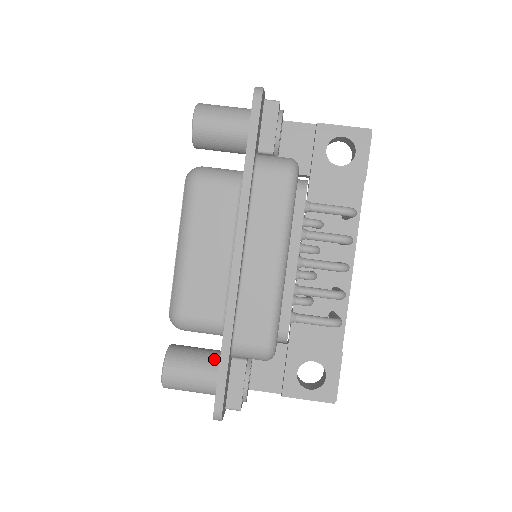
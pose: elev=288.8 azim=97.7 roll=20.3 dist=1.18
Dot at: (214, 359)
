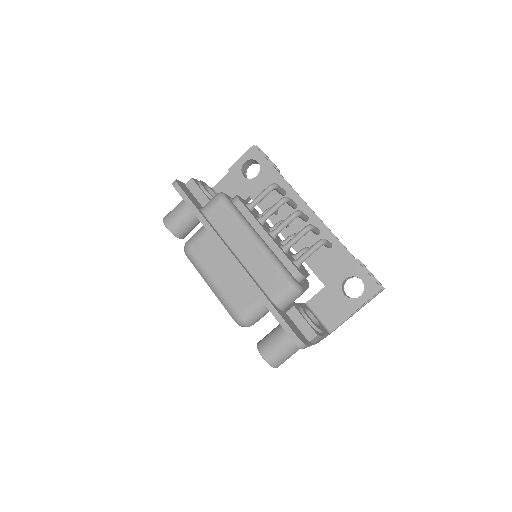
Dot at: occluded
